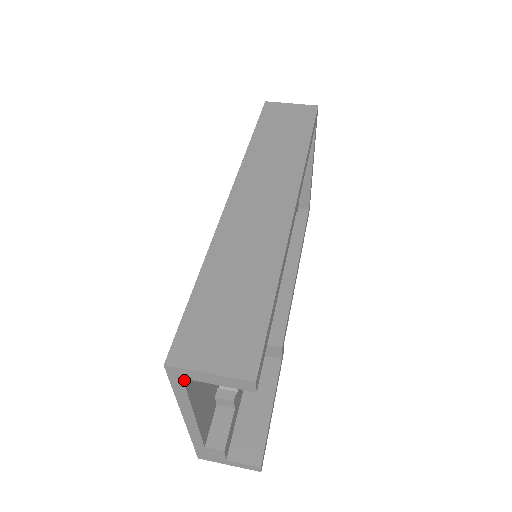
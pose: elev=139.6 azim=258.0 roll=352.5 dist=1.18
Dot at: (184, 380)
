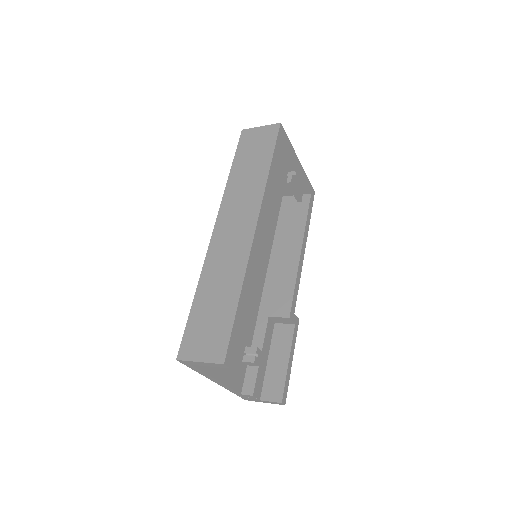
Dot at: (193, 365)
